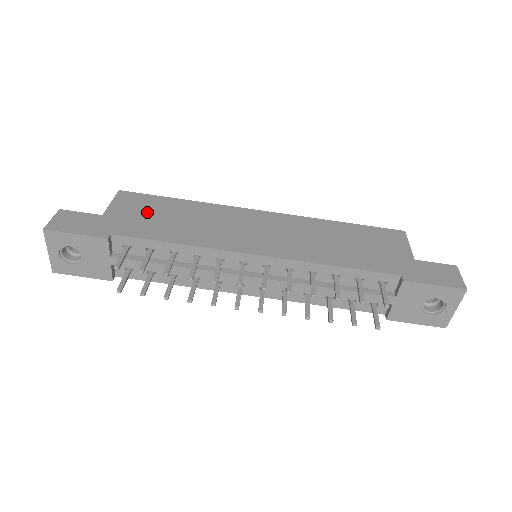
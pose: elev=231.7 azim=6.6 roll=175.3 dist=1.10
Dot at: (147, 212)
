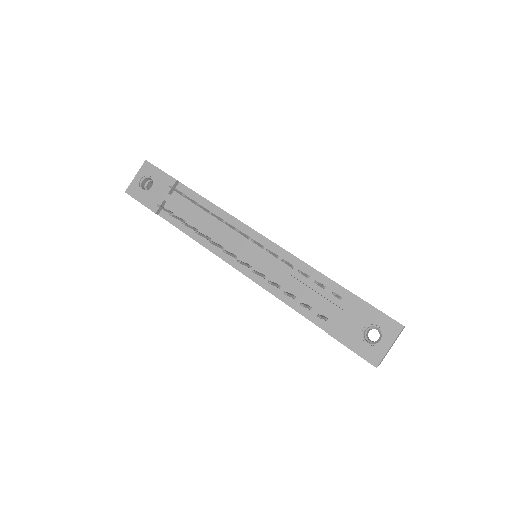
Dot at: occluded
